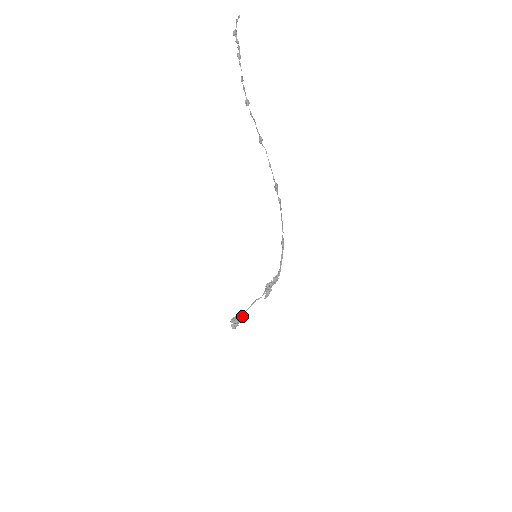
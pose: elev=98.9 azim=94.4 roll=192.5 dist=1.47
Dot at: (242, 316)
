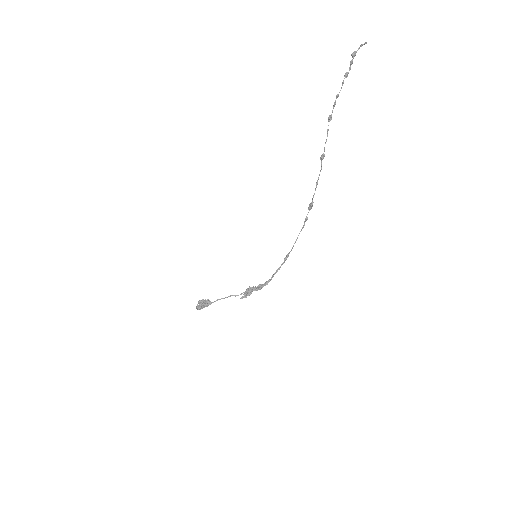
Dot at: (211, 302)
